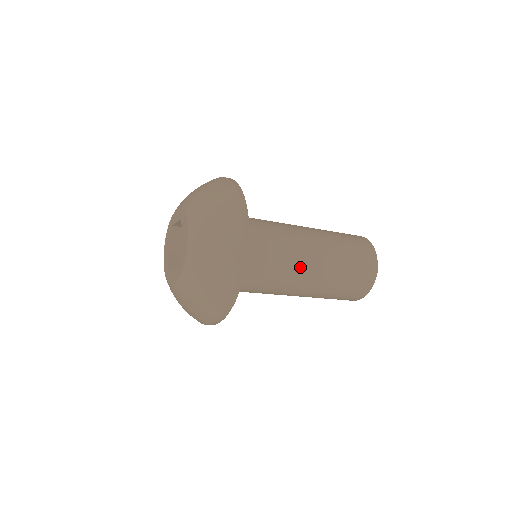
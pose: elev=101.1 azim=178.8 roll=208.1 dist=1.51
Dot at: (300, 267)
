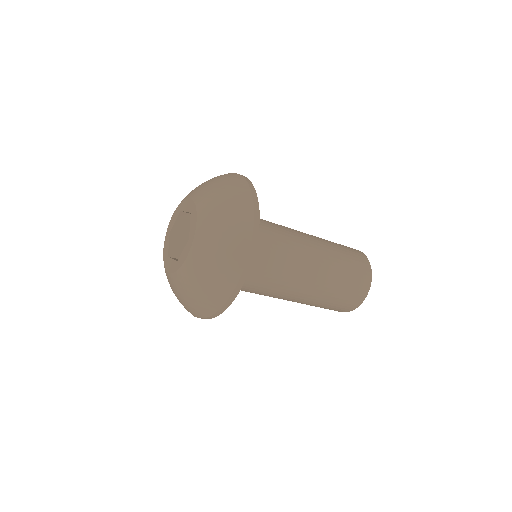
Dot at: (295, 281)
